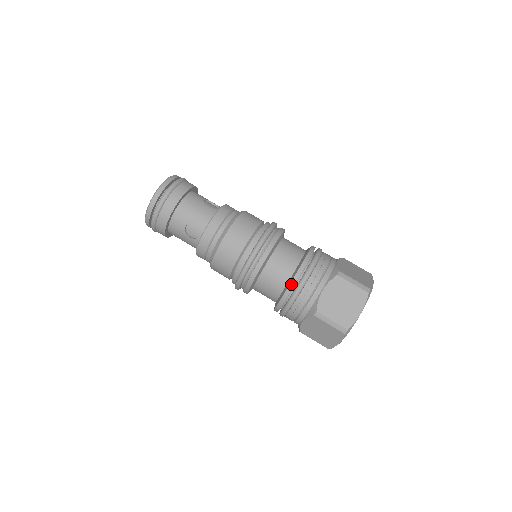
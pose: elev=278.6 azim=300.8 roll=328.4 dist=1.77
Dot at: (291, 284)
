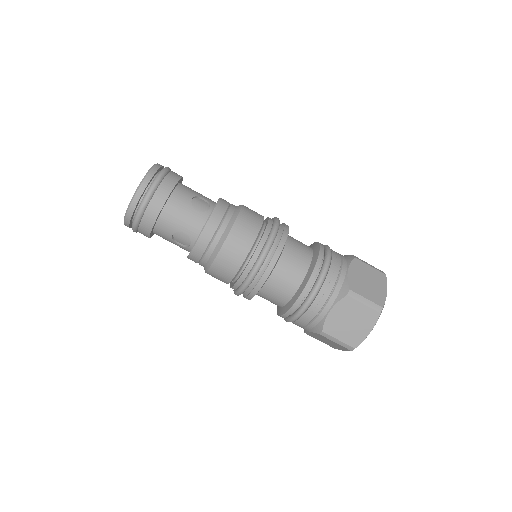
Dot at: (295, 304)
